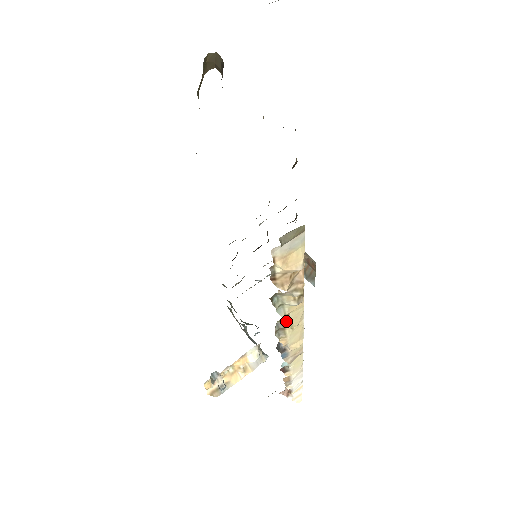
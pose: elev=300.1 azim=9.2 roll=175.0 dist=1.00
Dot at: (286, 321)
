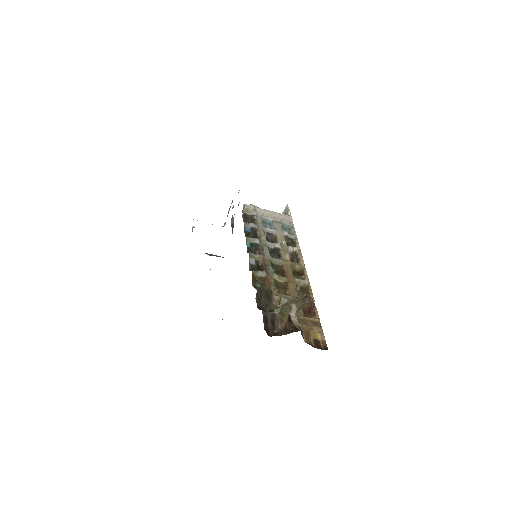
Dot at: occluded
